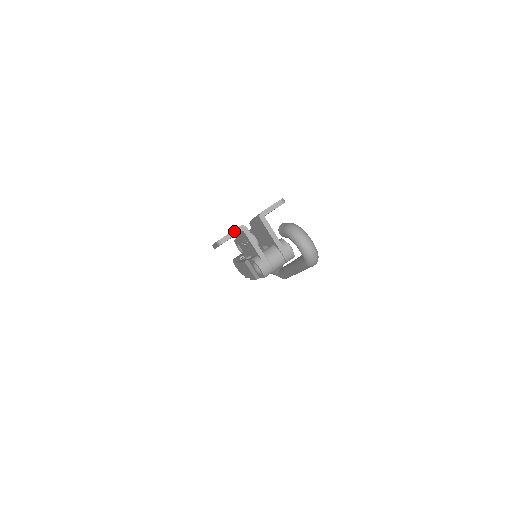
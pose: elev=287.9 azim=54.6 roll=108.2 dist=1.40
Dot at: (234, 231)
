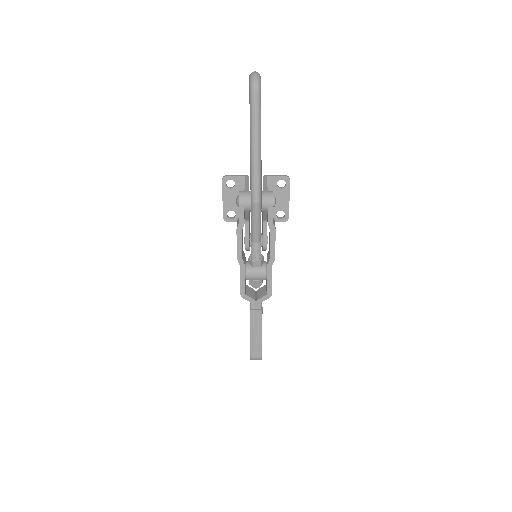
Dot at: (239, 175)
